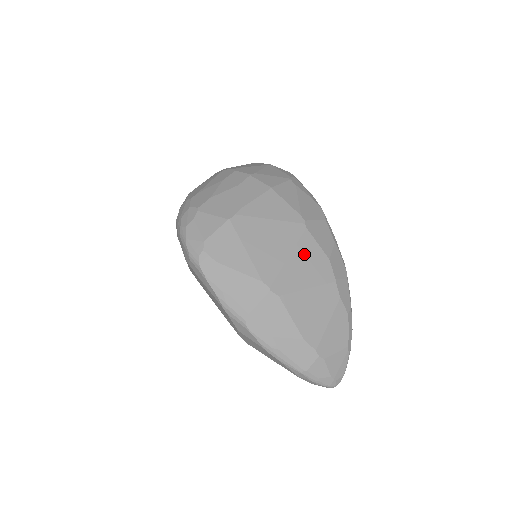
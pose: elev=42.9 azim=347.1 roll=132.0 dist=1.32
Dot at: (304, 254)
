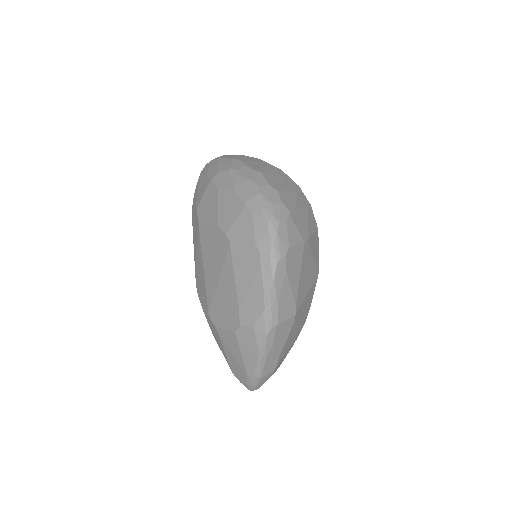
Dot at: (310, 295)
